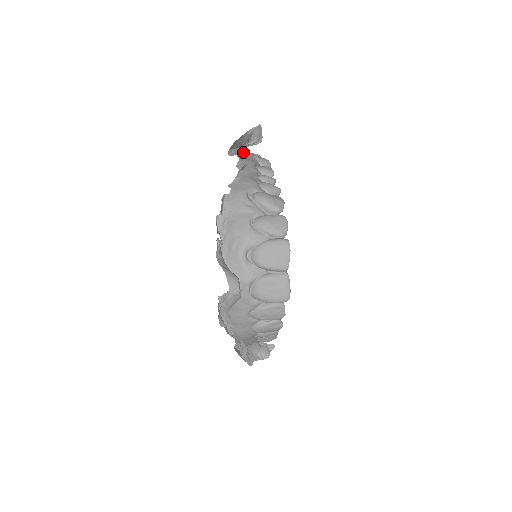
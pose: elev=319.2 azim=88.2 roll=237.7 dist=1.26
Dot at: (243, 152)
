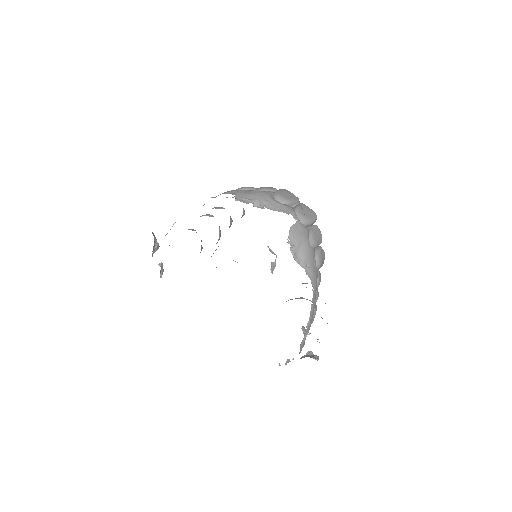
Dot at: occluded
